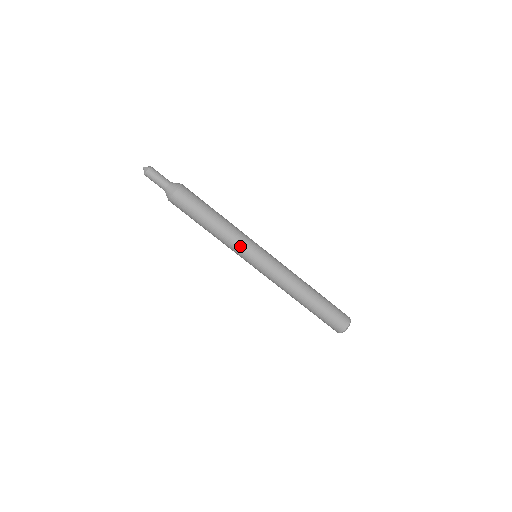
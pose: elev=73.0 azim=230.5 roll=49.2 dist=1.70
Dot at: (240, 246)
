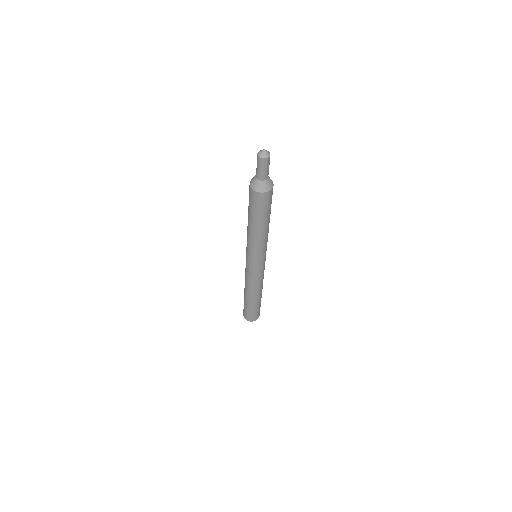
Dot at: (252, 250)
